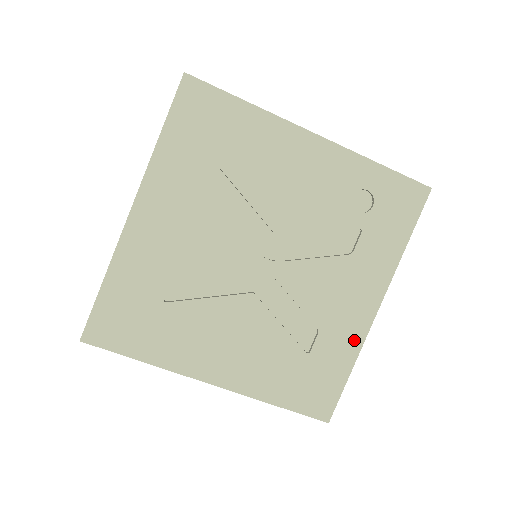
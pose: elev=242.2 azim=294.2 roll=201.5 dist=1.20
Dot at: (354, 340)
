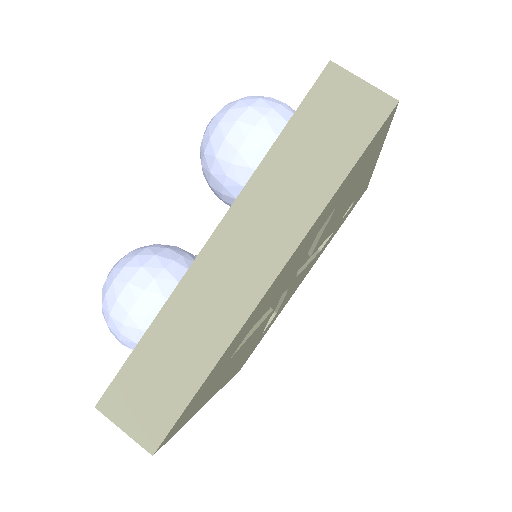
Dot at: occluded
